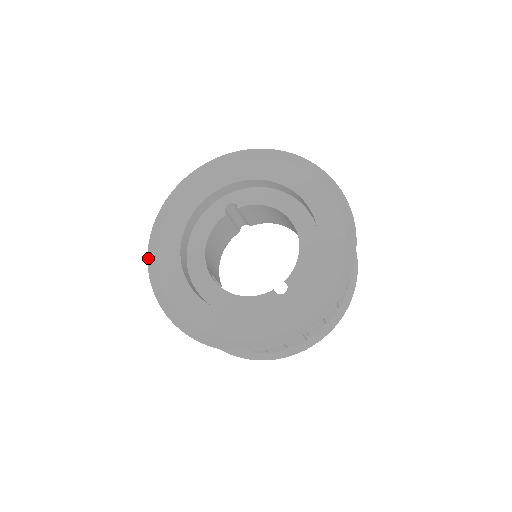
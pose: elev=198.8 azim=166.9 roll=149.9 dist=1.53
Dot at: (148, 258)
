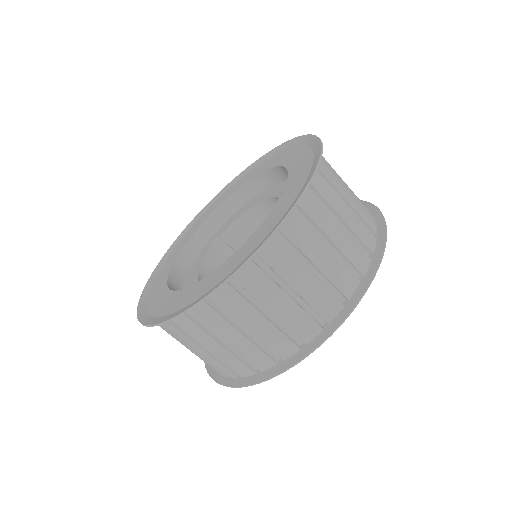
Dot at: (137, 312)
